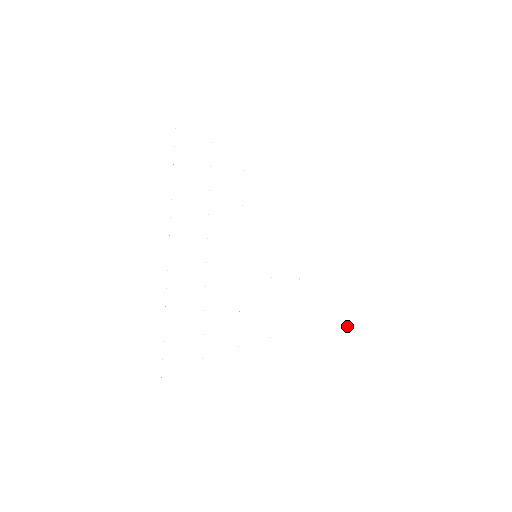
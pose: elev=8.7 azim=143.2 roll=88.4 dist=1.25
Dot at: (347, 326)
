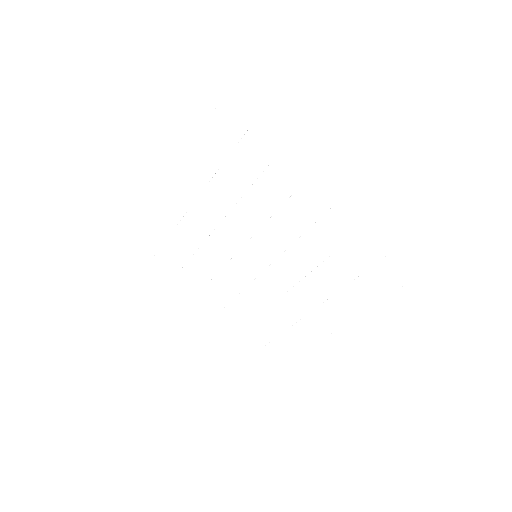
Dot at: (304, 350)
